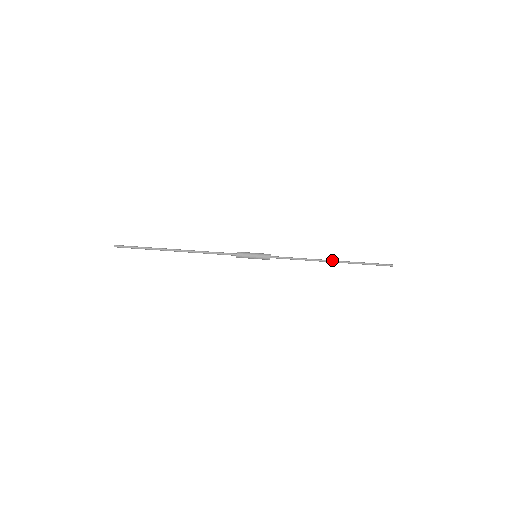
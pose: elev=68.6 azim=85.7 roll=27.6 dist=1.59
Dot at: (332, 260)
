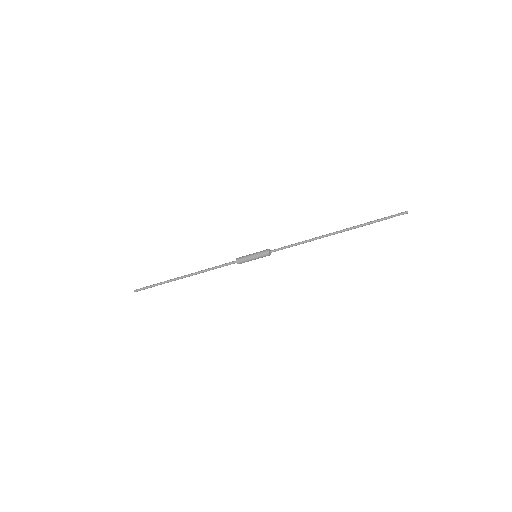
Dot at: occluded
